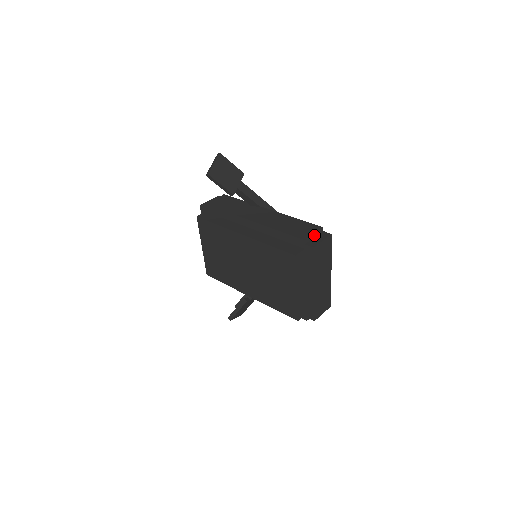
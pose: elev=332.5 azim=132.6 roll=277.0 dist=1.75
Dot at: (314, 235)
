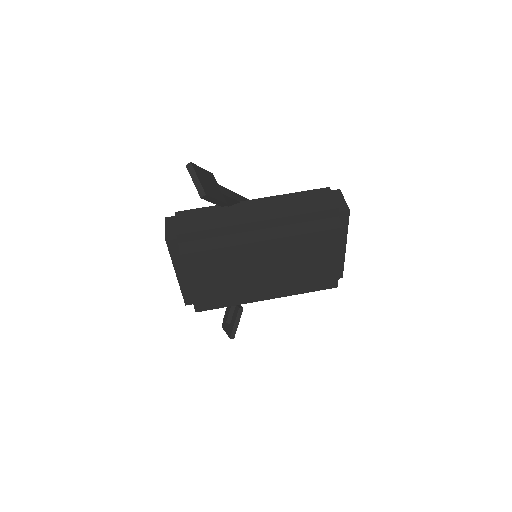
Dot at: (334, 199)
